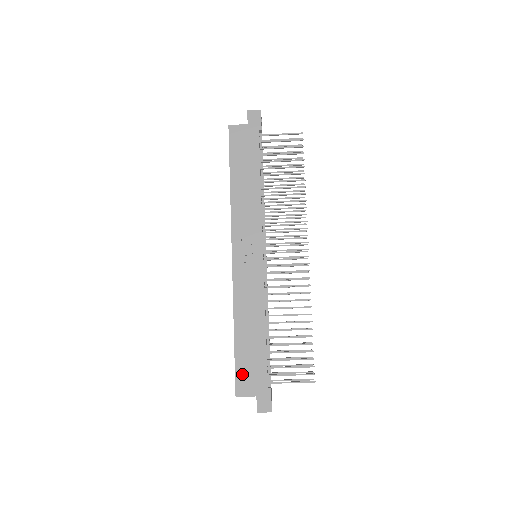
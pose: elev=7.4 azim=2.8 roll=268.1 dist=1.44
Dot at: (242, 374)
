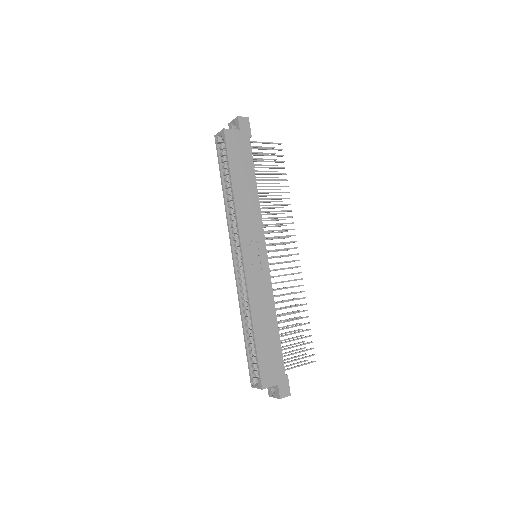
Dot at: (265, 367)
